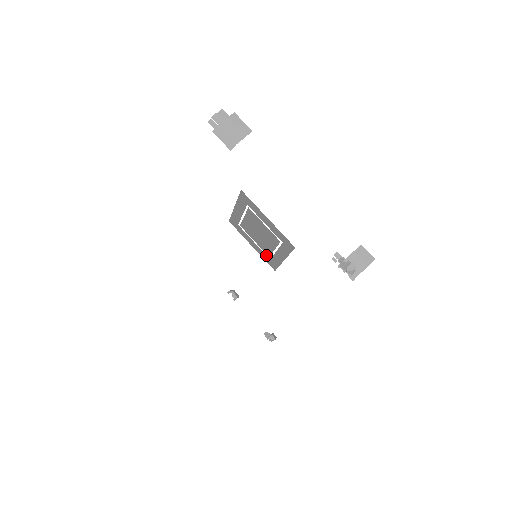
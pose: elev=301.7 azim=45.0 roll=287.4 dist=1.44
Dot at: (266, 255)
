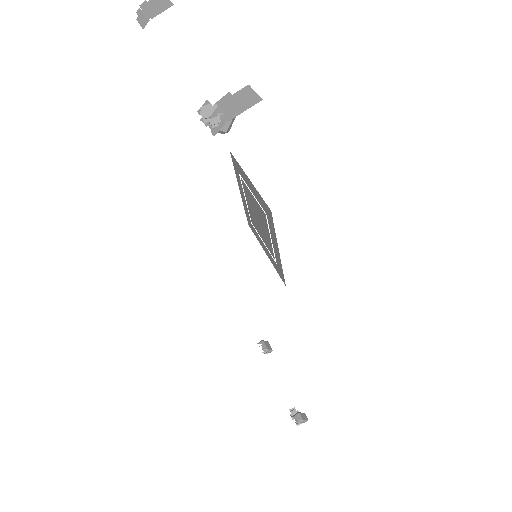
Dot at: (273, 259)
